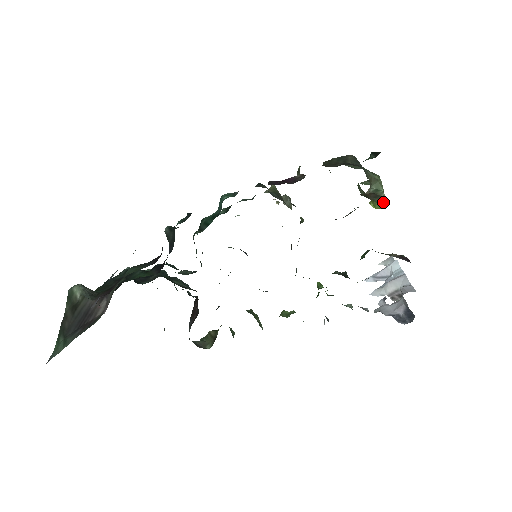
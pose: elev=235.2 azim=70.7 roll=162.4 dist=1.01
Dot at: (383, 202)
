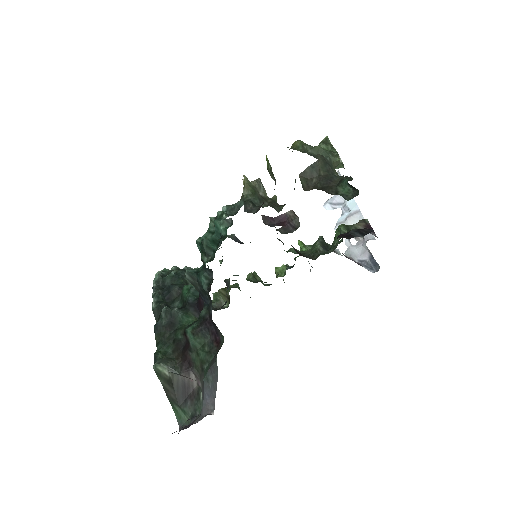
Dot at: occluded
